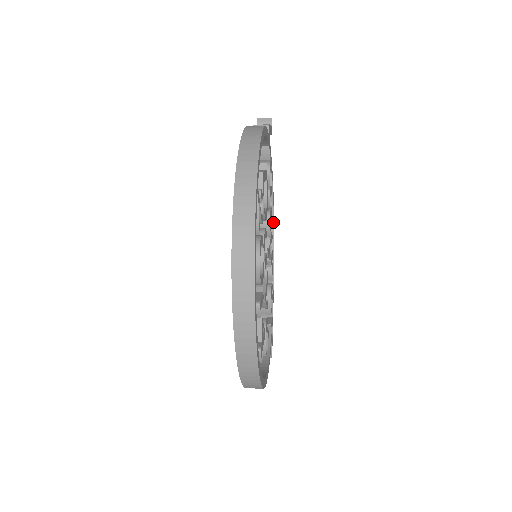
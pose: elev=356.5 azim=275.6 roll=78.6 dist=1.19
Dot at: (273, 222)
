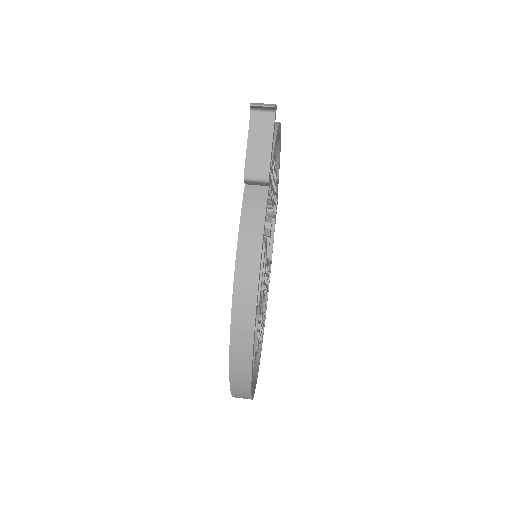
Dot at: (279, 135)
